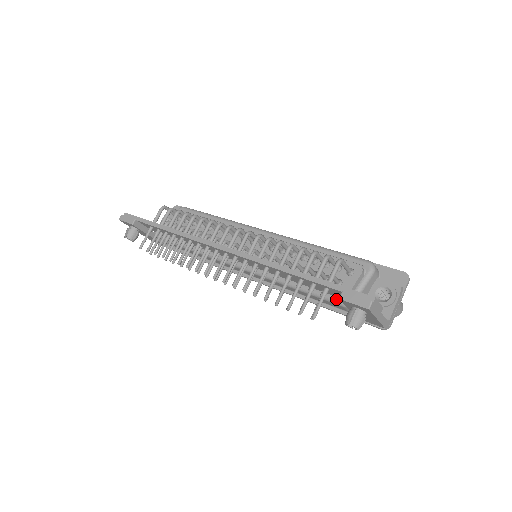
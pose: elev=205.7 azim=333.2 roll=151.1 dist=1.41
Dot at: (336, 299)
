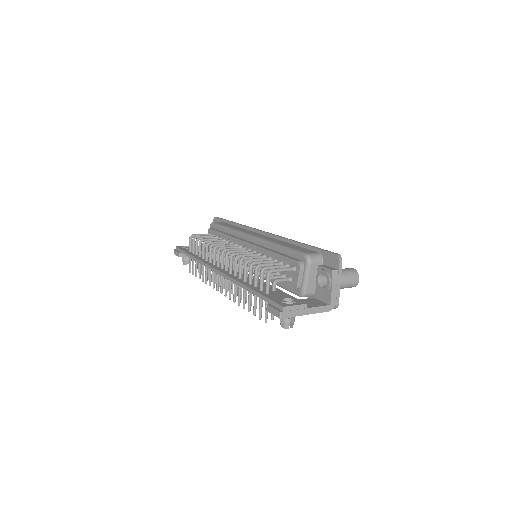
Dot at: (294, 292)
